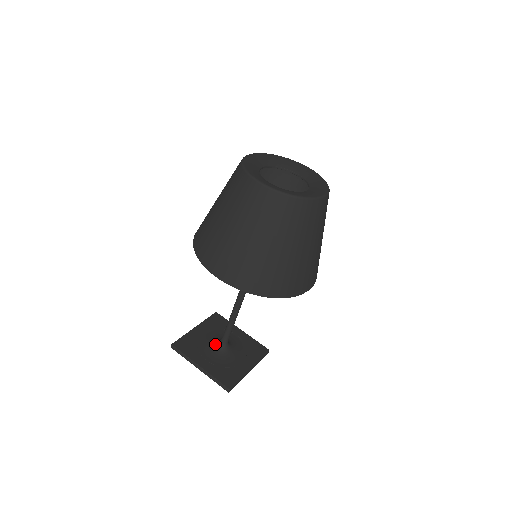
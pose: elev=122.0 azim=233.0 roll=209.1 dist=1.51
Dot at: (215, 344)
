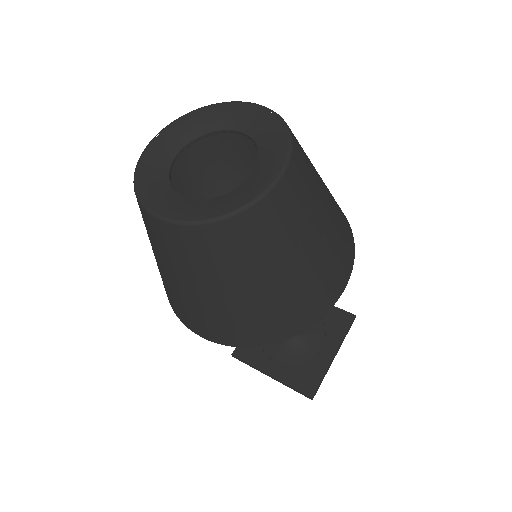
Dot at: occluded
